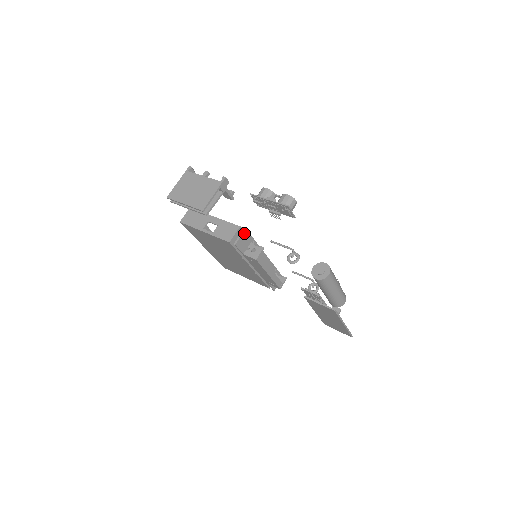
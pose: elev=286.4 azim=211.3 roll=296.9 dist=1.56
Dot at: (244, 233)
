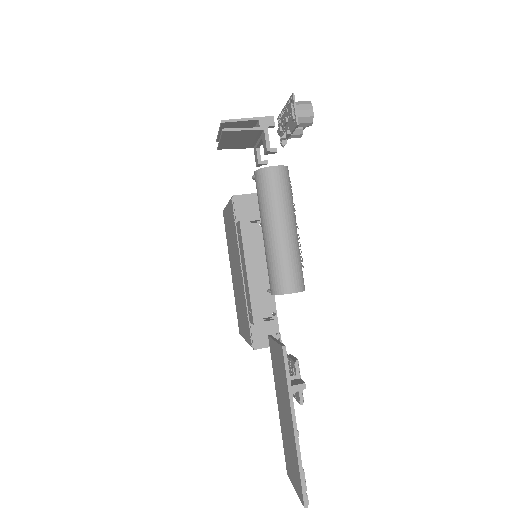
Dot at: (255, 196)
